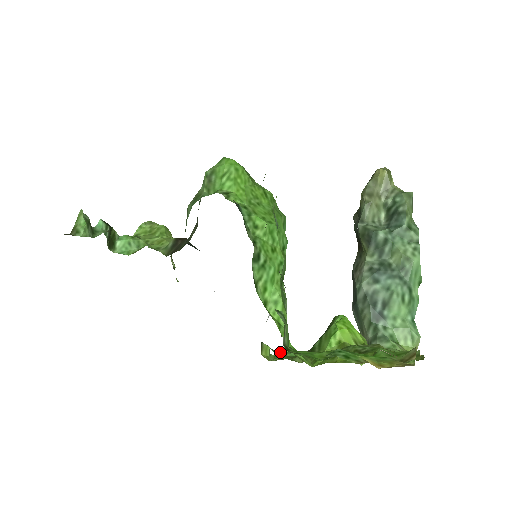
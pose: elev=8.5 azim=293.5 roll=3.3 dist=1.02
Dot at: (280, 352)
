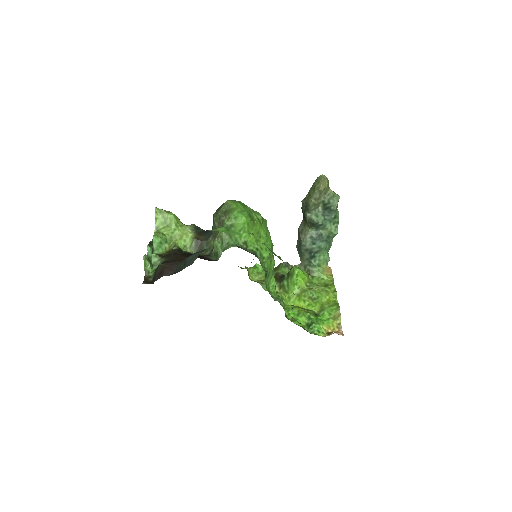
Dot at: (254, 266)
